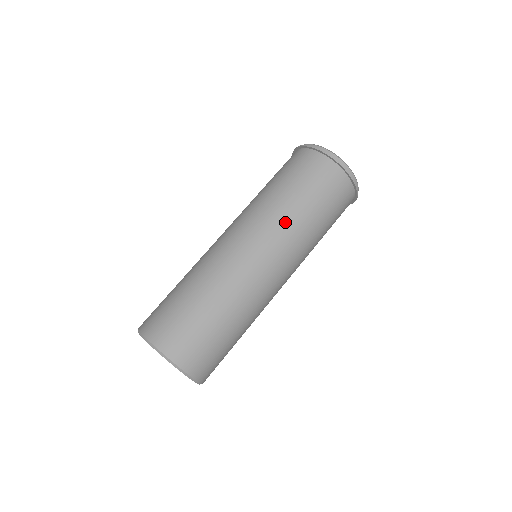
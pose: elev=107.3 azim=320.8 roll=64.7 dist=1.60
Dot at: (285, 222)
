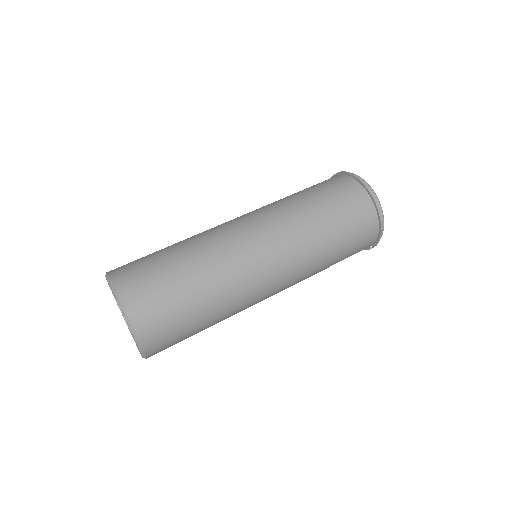
Dot at: (295, 221)
